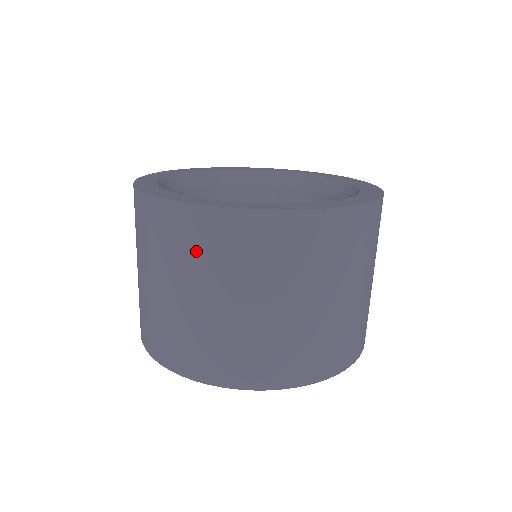
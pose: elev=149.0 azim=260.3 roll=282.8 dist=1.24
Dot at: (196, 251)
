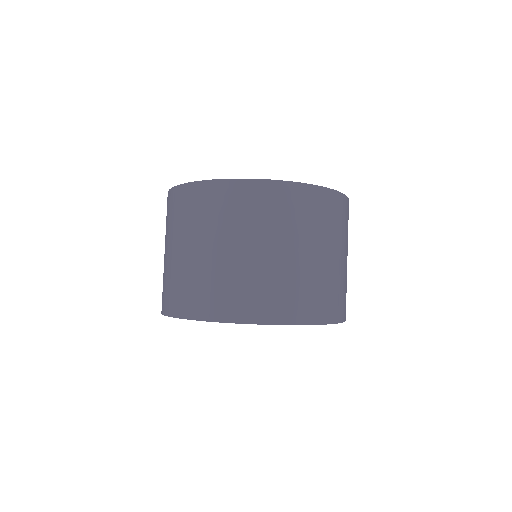
Dot at: (170, 218)
